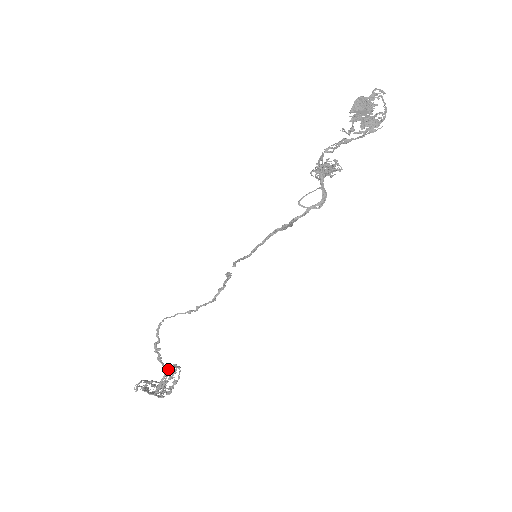
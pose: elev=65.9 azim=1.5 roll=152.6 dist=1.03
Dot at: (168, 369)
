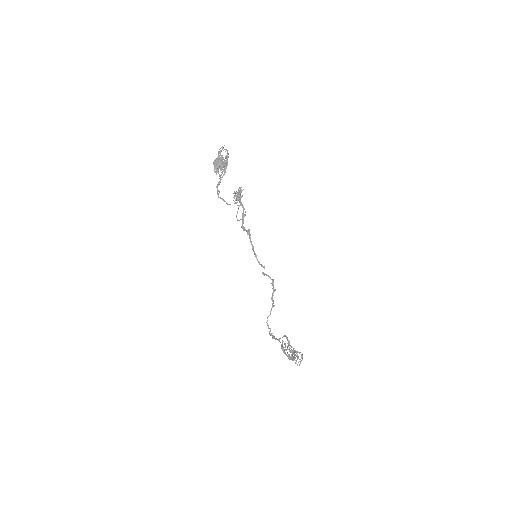
Dot at: (278, 340)
